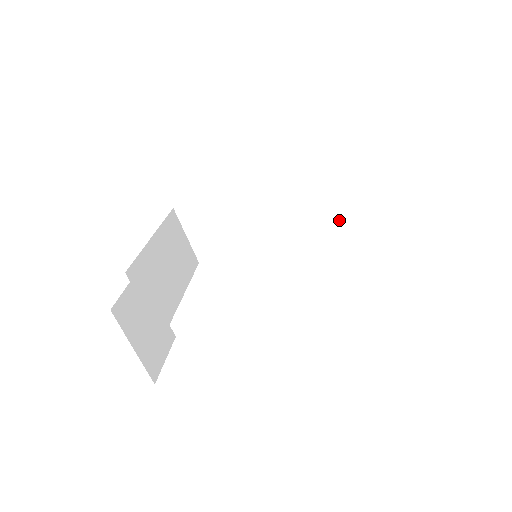
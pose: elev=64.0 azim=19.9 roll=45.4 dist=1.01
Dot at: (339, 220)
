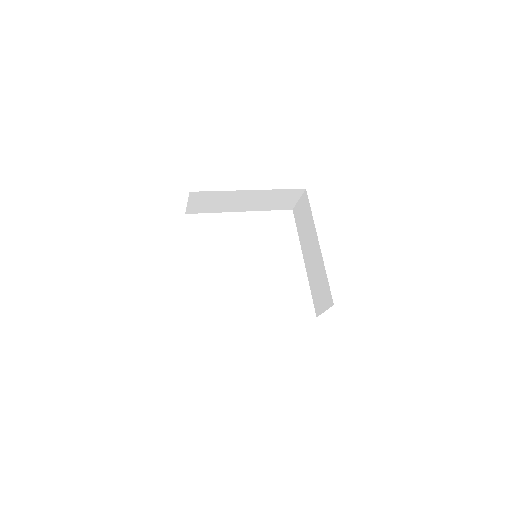
Dot at: (281, 209)
